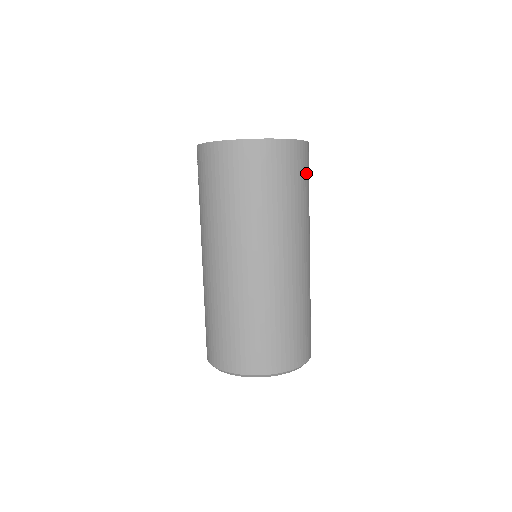
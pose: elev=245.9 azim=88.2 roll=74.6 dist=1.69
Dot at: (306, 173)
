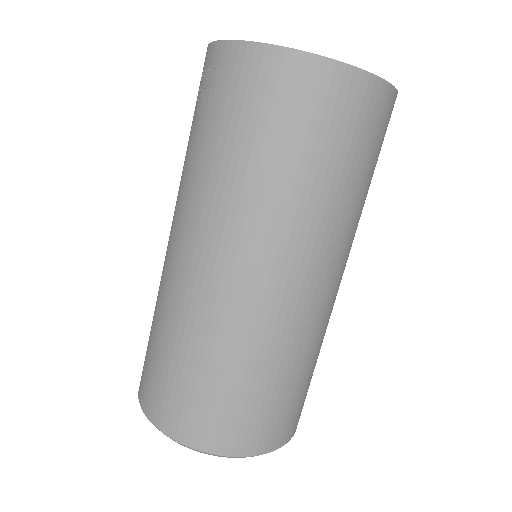
Dot at: occluded
